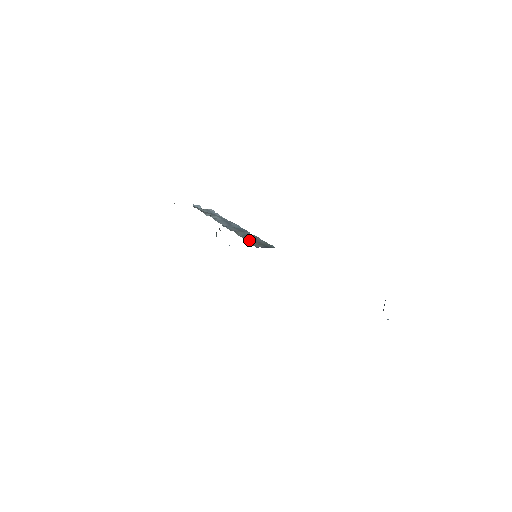
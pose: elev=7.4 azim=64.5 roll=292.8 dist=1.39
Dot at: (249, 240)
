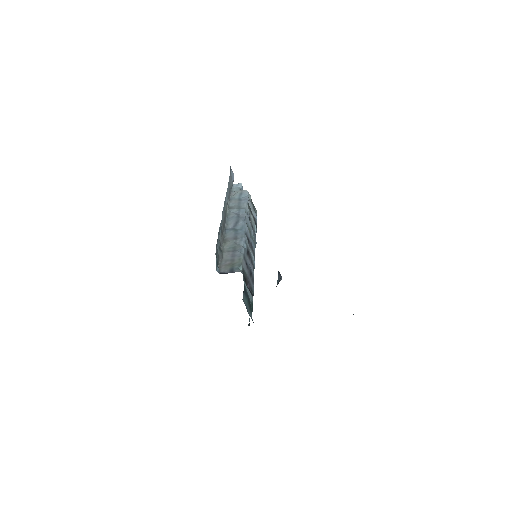
Dot at: (225, 258)
